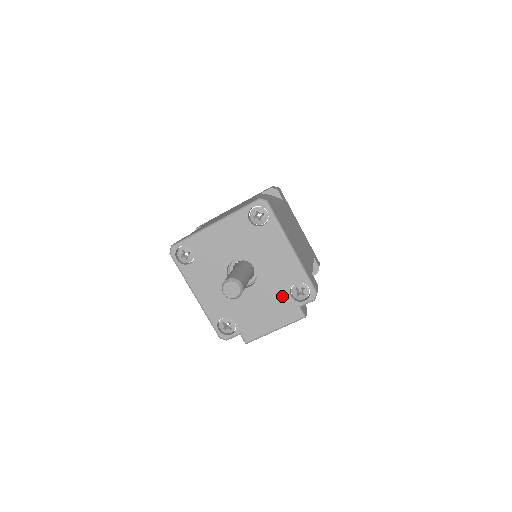
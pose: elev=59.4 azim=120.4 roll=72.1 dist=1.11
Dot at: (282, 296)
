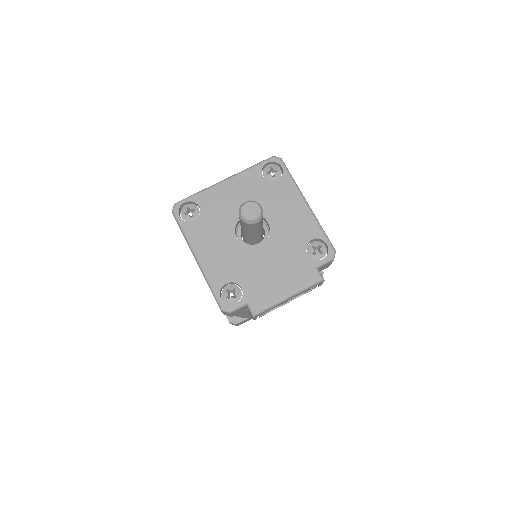
Dot at: (297, 254)
